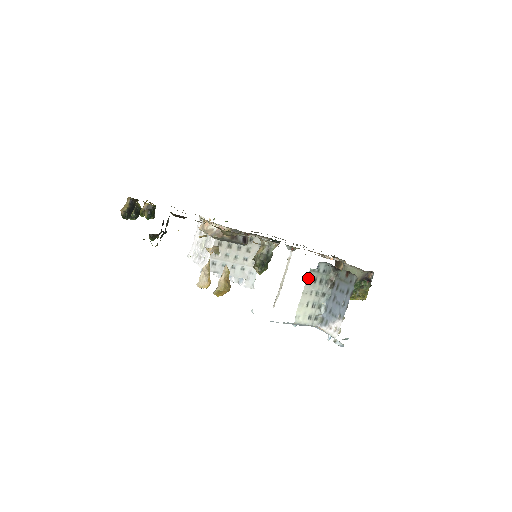
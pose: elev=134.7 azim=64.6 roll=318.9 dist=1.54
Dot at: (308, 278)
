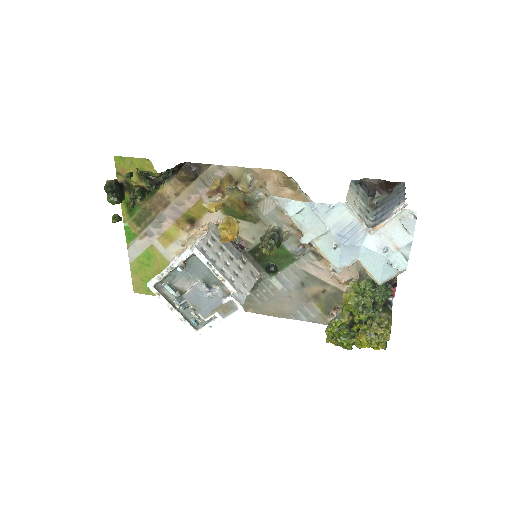
Dot at: (351, 185)
